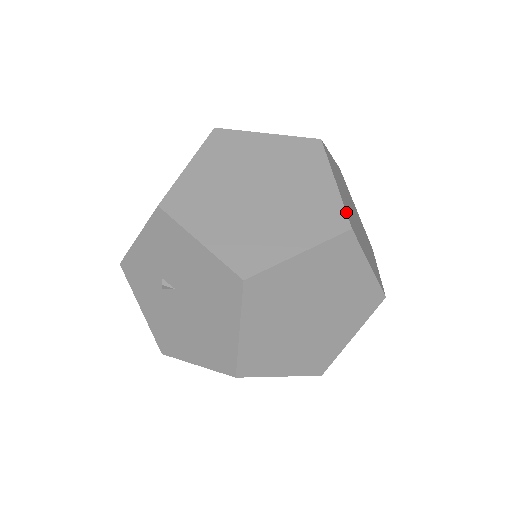
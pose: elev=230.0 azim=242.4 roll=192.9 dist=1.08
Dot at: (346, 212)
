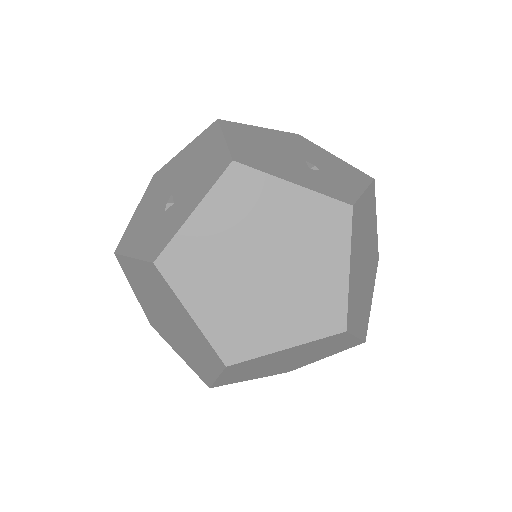
Dot at: (214, 350)
